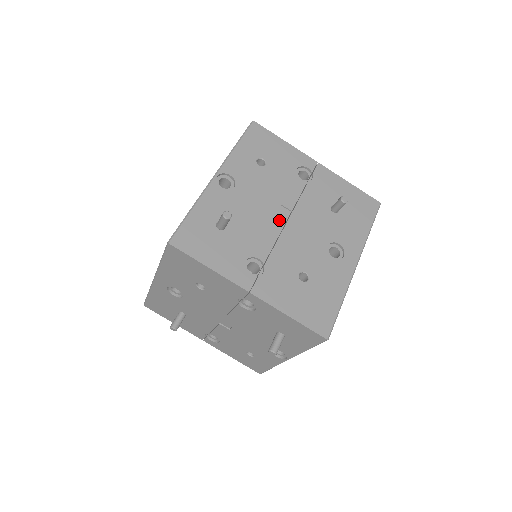
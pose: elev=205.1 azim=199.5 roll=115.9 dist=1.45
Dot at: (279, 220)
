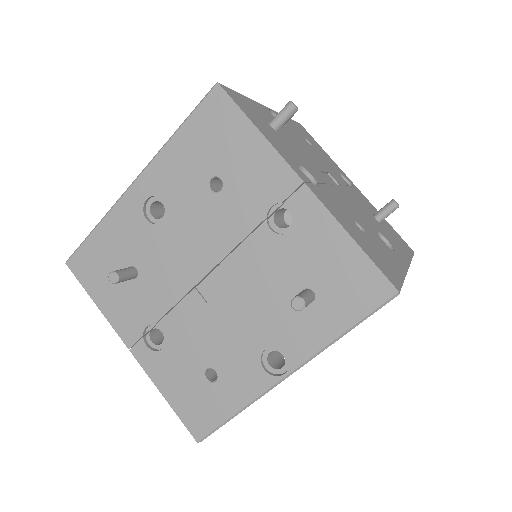
Dot at: occluded
